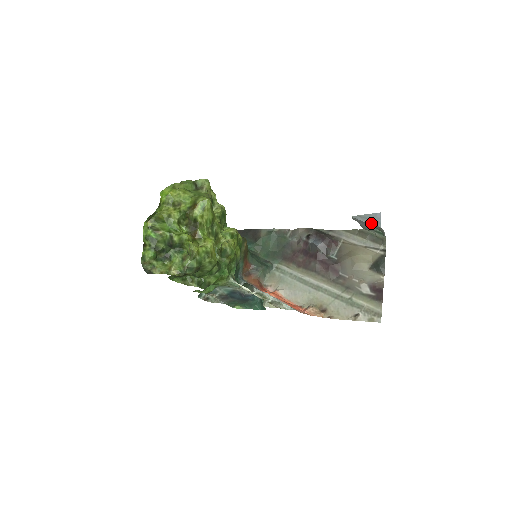
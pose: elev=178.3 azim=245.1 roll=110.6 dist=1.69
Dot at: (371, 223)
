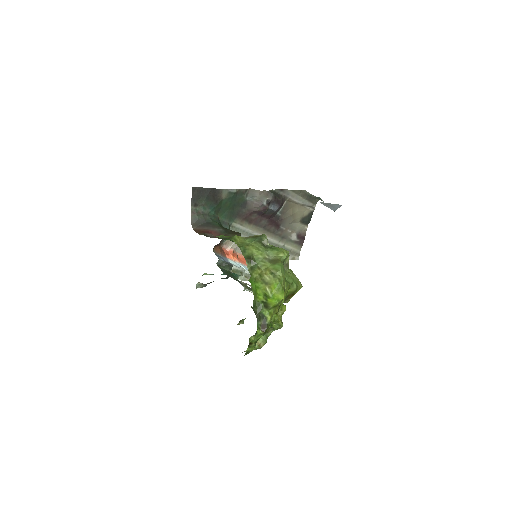
Dot at: (330, 208)
